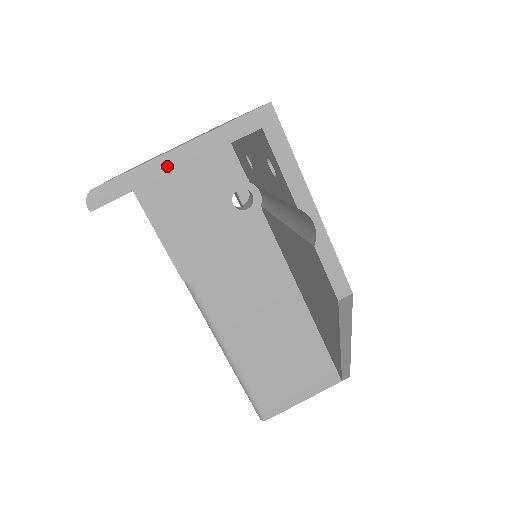
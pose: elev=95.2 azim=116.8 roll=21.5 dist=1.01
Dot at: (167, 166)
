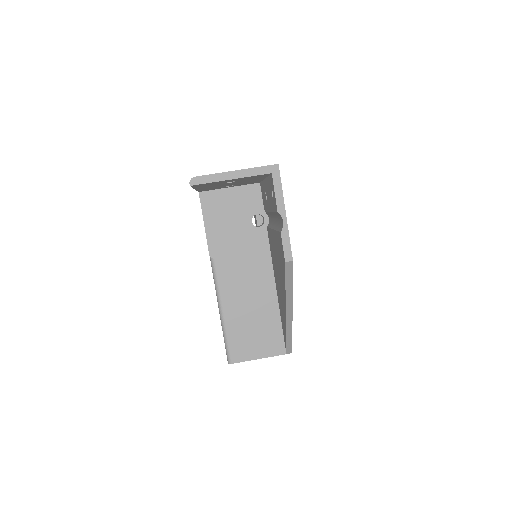
Dot at: (227, 177)
